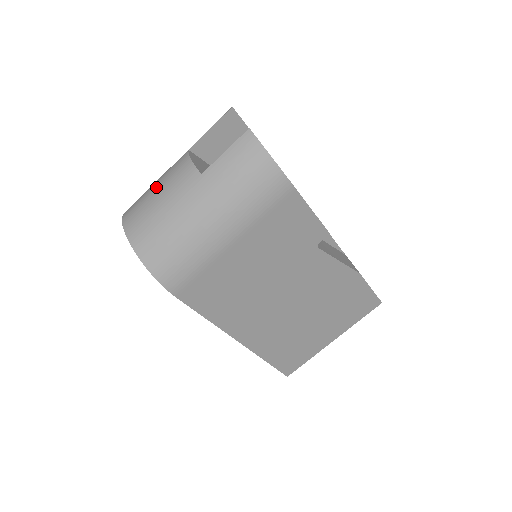
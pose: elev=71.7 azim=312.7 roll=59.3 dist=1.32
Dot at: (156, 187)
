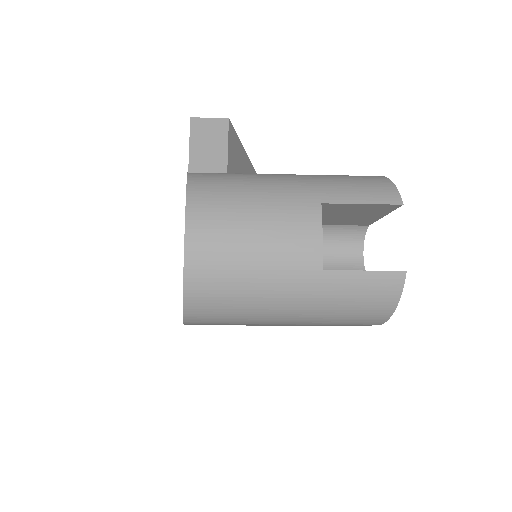
Dot at: (257, 222)
